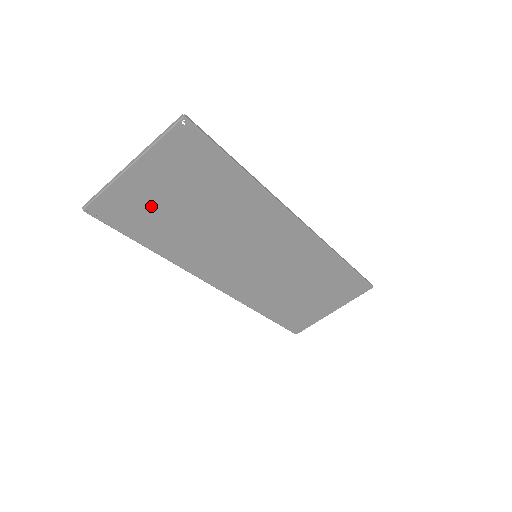
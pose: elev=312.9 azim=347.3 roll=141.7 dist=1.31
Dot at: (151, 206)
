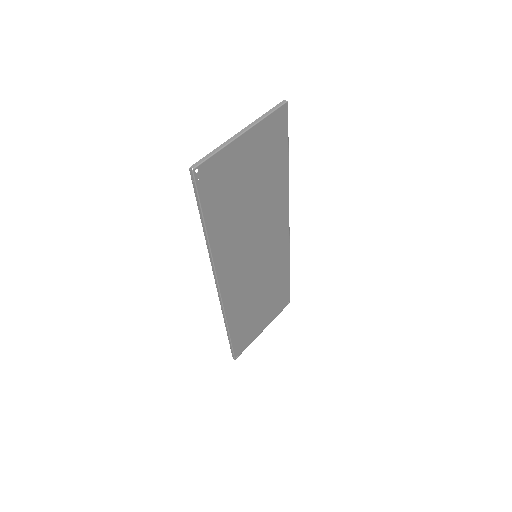
Dot at: (232, 181)
